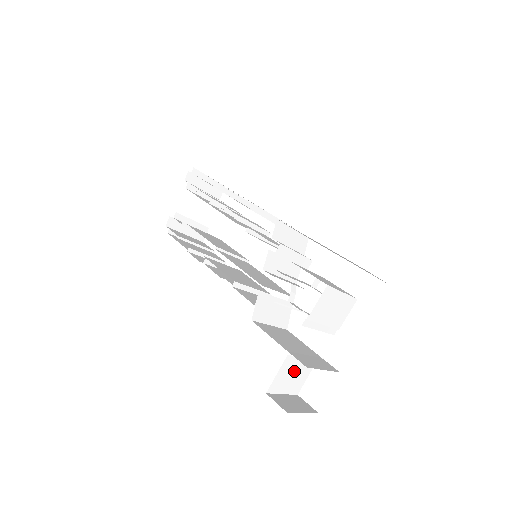
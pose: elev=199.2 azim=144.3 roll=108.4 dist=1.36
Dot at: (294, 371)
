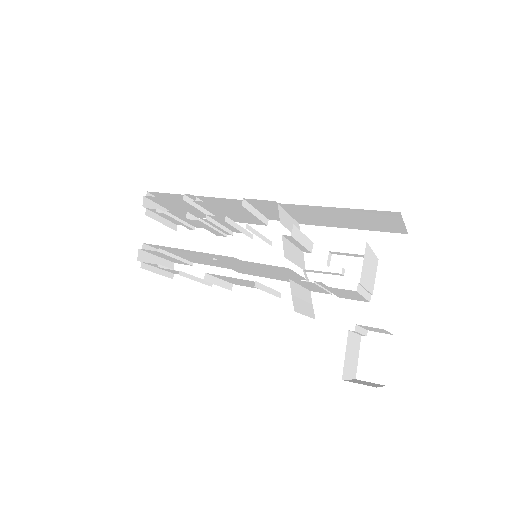
Dot at: (352, 350)
